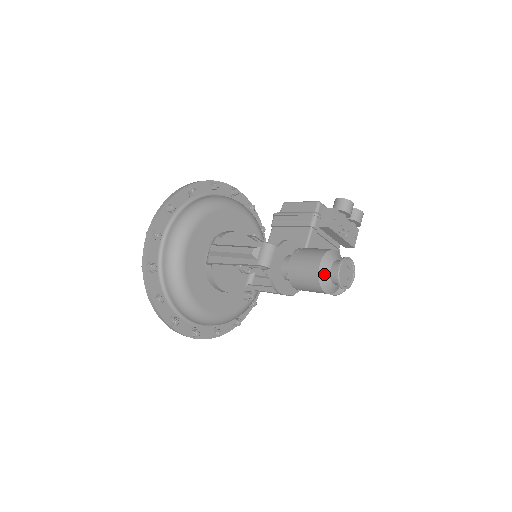
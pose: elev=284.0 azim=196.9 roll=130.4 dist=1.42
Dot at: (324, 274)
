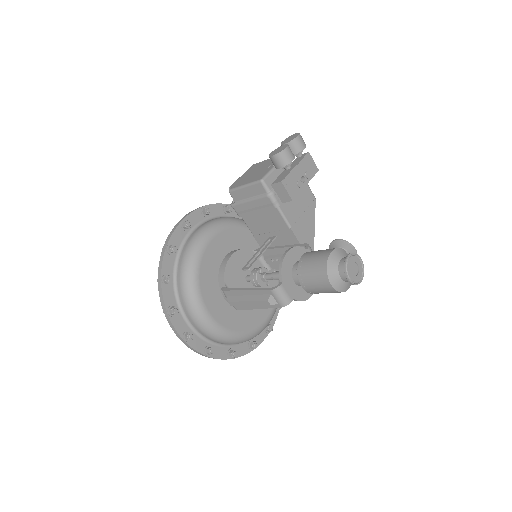
Dot at: (340, 286)
